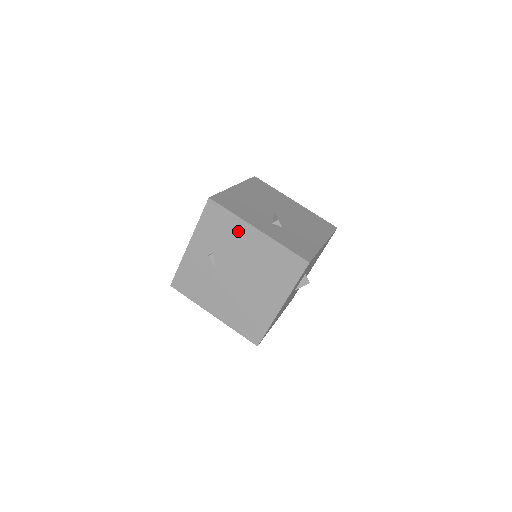
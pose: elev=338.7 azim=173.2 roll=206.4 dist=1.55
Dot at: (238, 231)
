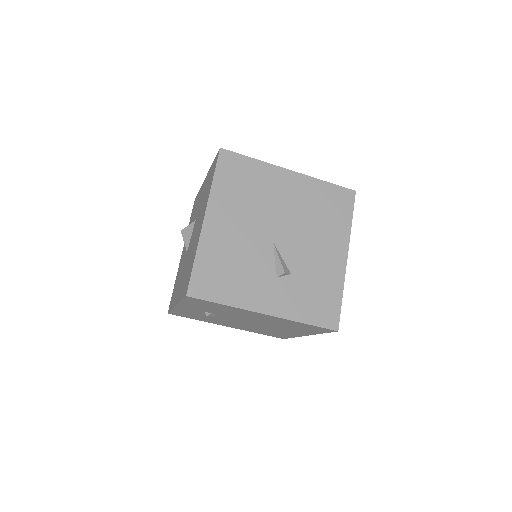
Dot at: (238, 311)
